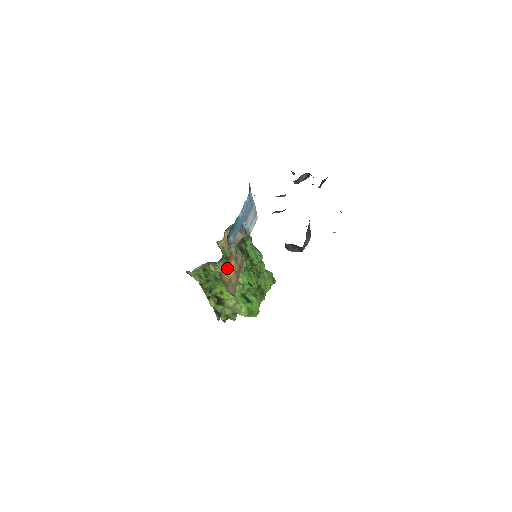
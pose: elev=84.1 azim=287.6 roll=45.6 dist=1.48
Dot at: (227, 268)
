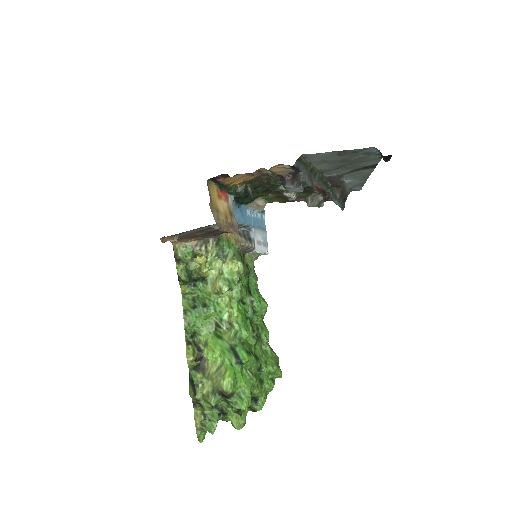
Dot at: (218, 195)
